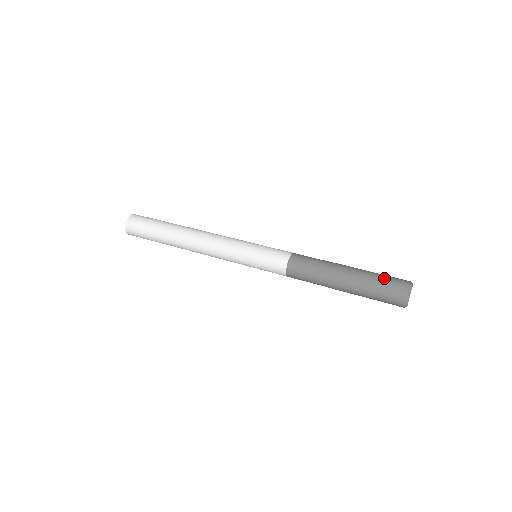
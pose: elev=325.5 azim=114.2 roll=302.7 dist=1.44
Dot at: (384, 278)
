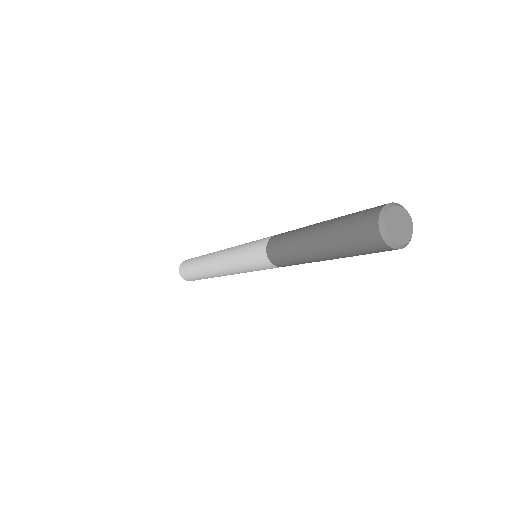
Dot at: occluded
